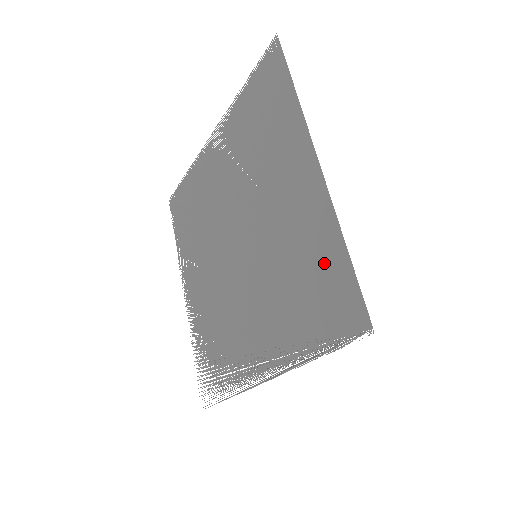
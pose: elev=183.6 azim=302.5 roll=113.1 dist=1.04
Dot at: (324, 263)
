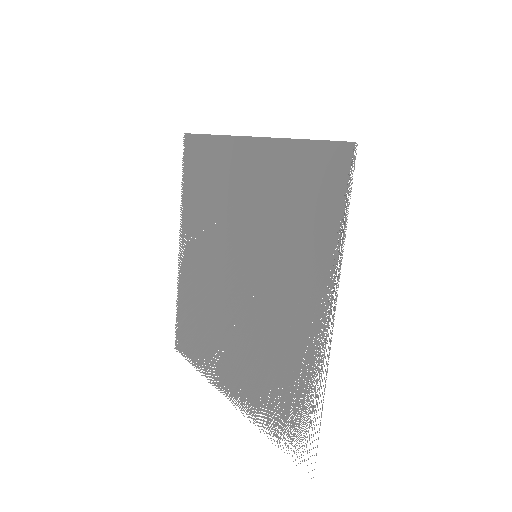
Dot at: (296, 169)
